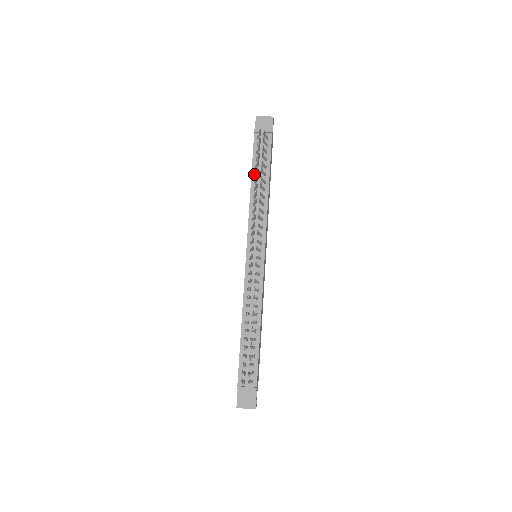
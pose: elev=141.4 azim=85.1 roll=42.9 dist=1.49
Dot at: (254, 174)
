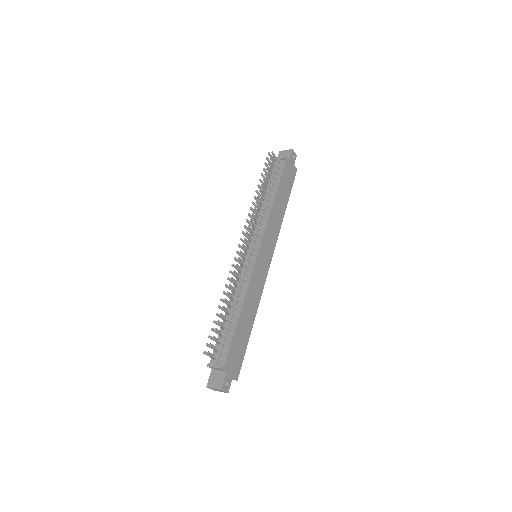
Dot at: occluded
